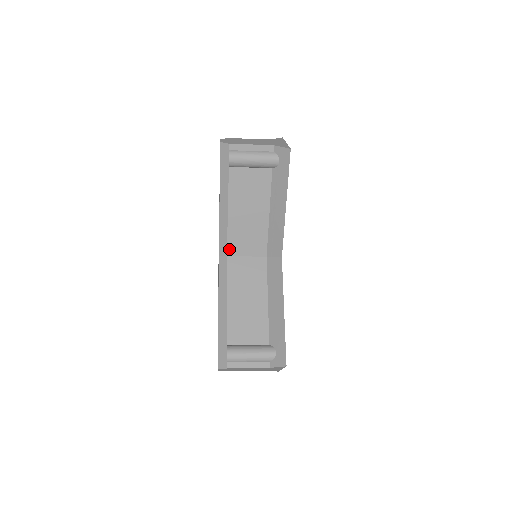
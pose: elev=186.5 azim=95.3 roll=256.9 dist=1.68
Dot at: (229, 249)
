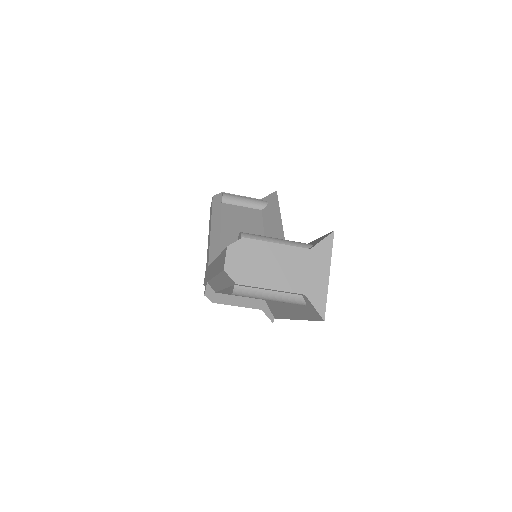
Dot at: occluded
